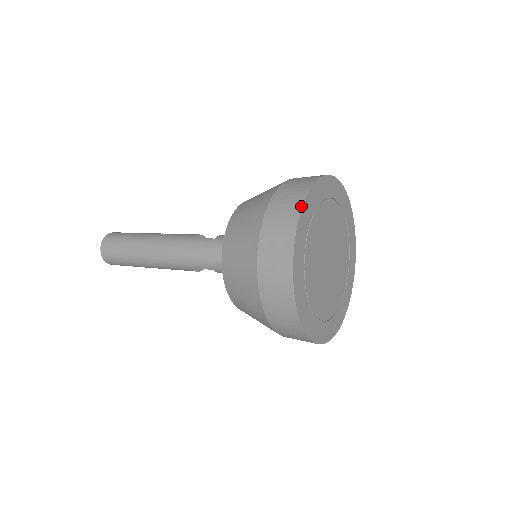
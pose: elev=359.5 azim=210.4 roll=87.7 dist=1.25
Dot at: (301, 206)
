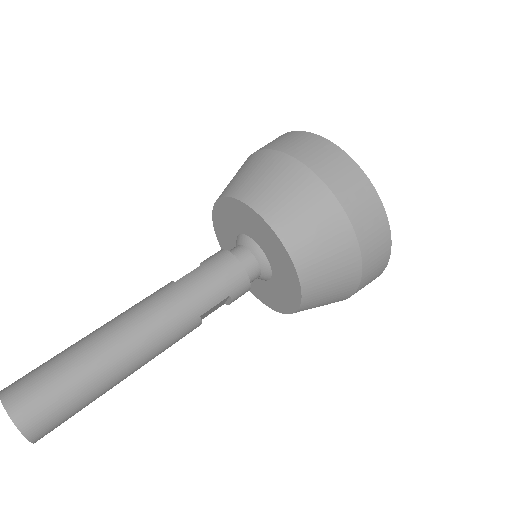
Dot at: (315, 134)
